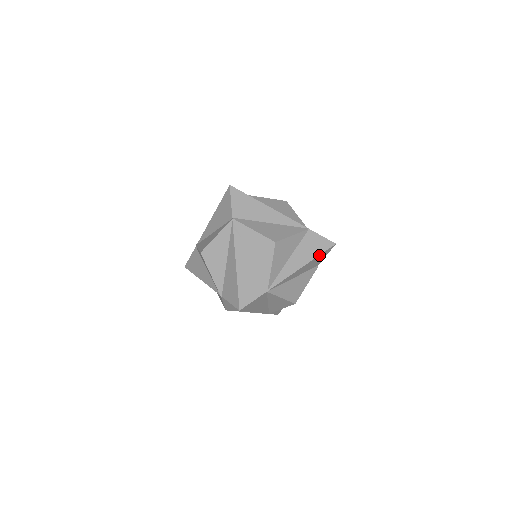
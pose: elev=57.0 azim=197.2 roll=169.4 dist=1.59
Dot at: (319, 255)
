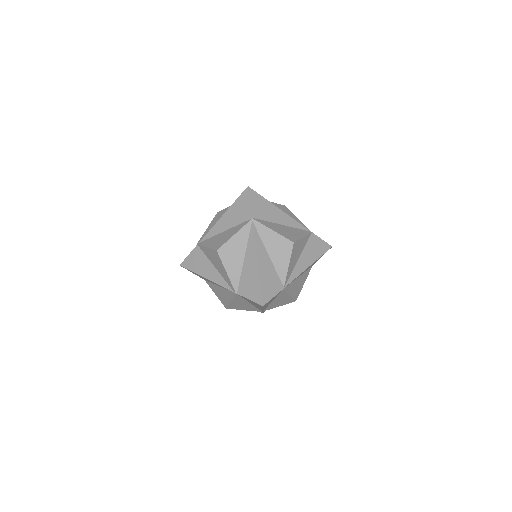
Dot at: (320, 256)
